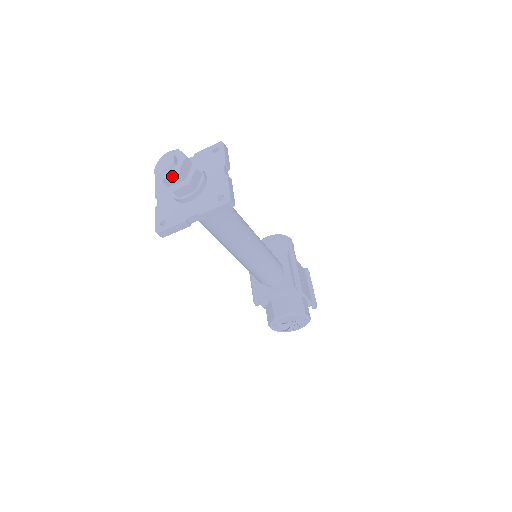
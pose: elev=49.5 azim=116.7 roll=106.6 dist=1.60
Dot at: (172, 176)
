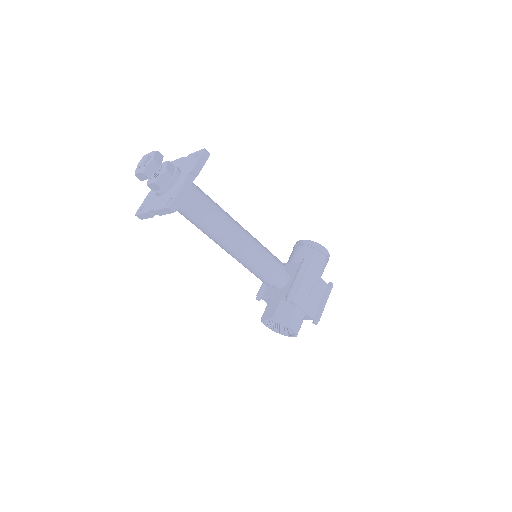
Dot at: (139, 173)
